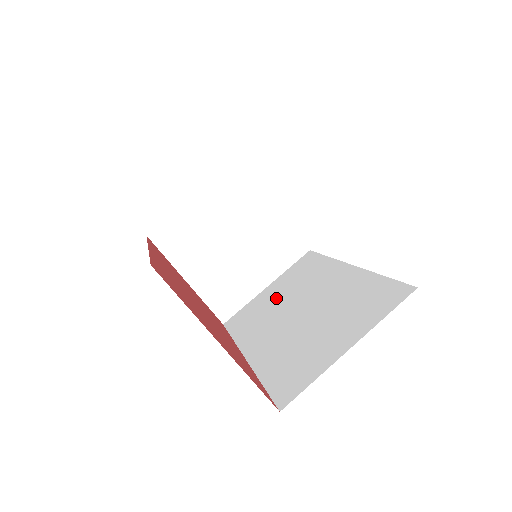
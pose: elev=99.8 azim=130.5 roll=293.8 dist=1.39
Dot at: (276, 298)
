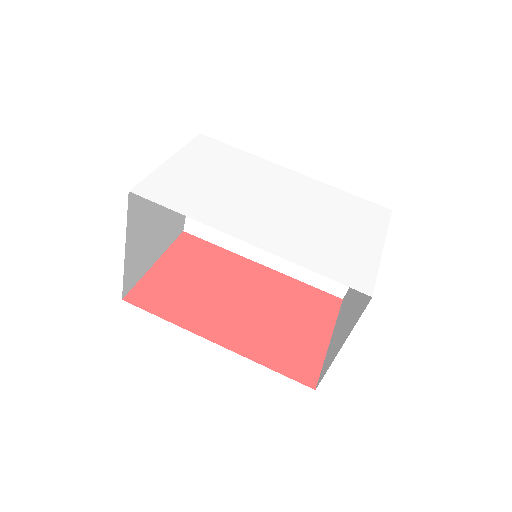
Dot at: occluded
